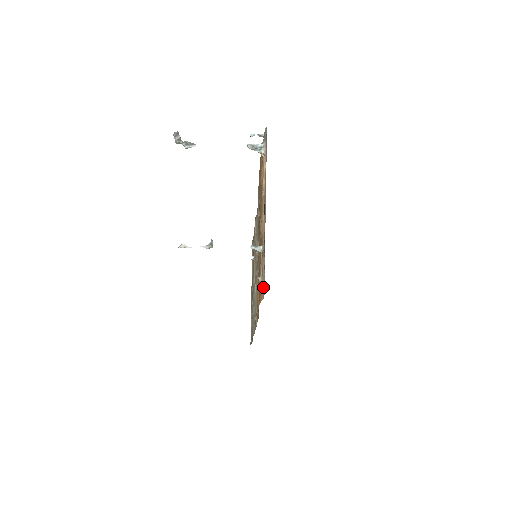
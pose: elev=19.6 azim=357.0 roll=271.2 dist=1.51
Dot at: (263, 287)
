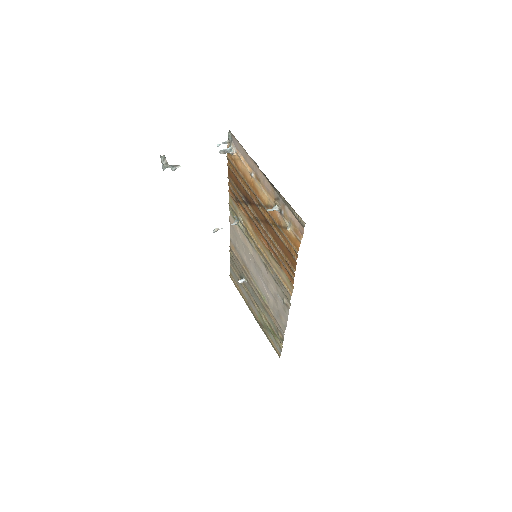
Dot at: (298, 227)
